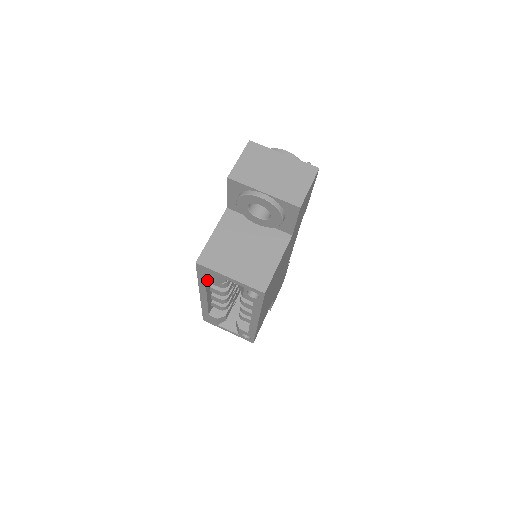
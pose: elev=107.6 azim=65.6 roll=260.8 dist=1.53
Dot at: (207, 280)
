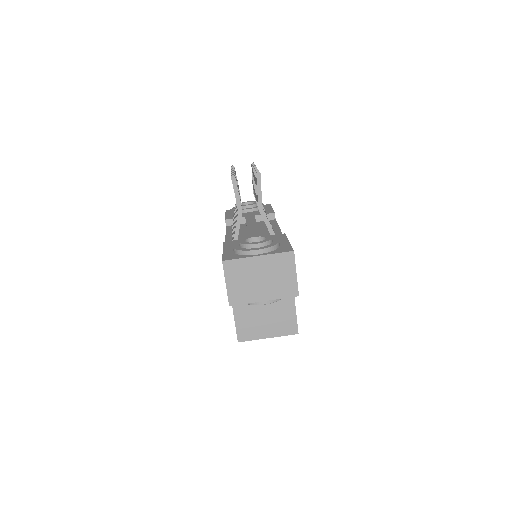
Dot at: occluded
